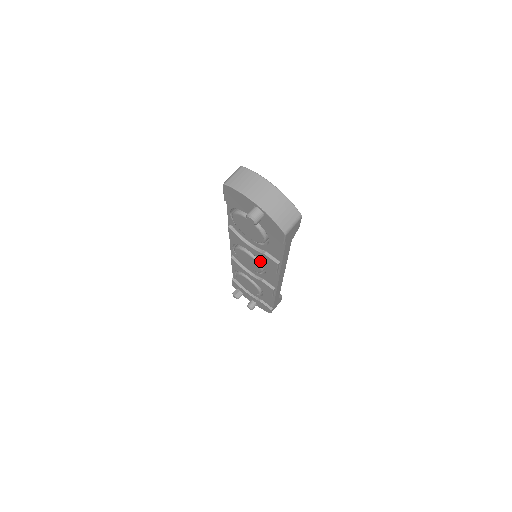
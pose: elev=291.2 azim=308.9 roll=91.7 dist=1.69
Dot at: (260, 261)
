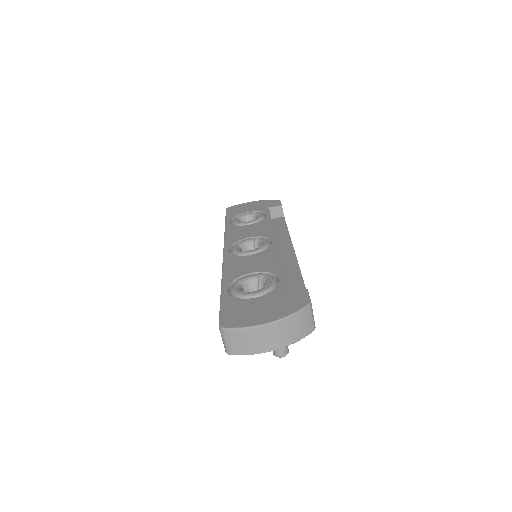
Dot at: occluded
